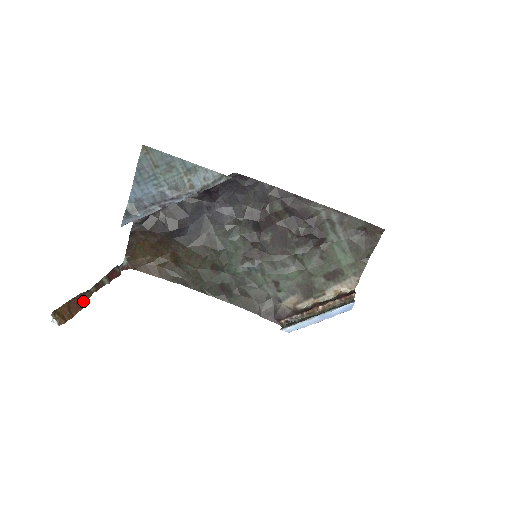
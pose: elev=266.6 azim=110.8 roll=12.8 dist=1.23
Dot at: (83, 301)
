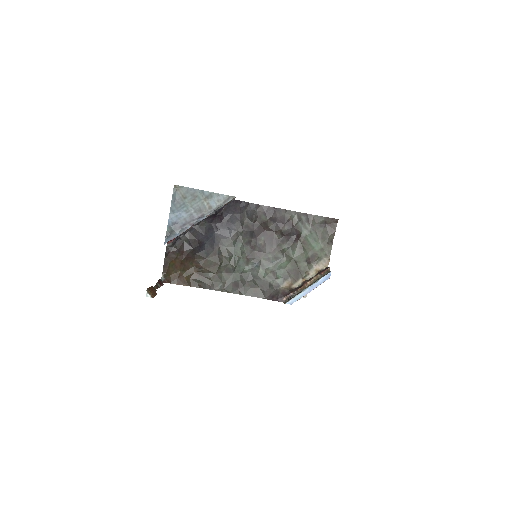
Dot at: (155, 291)
